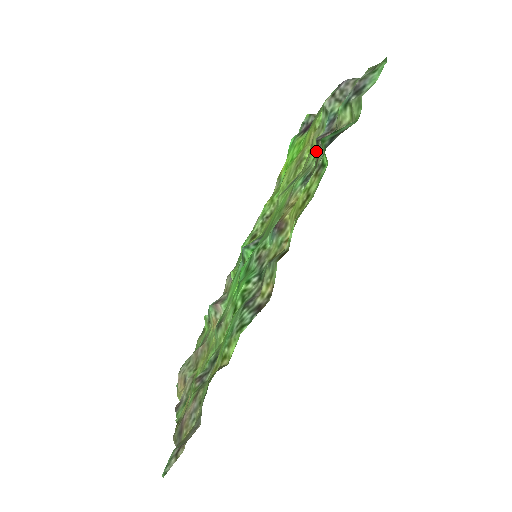
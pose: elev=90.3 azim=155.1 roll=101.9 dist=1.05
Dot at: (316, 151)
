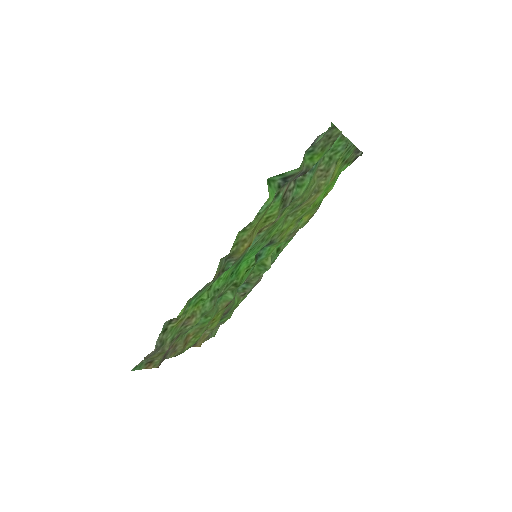
Dot at: (296, 185)
